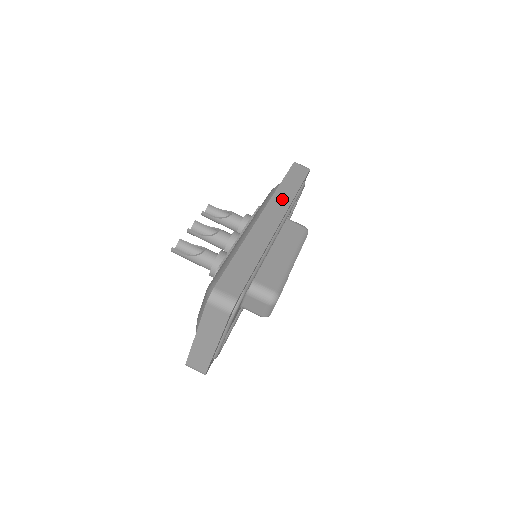
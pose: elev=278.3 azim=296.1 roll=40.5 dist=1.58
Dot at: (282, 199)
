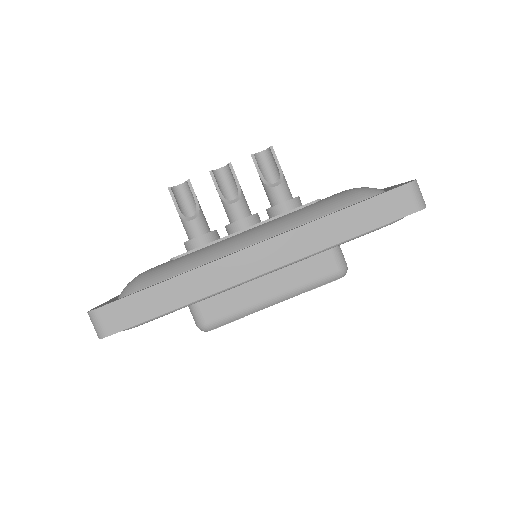
Dot at: (306, 240)
